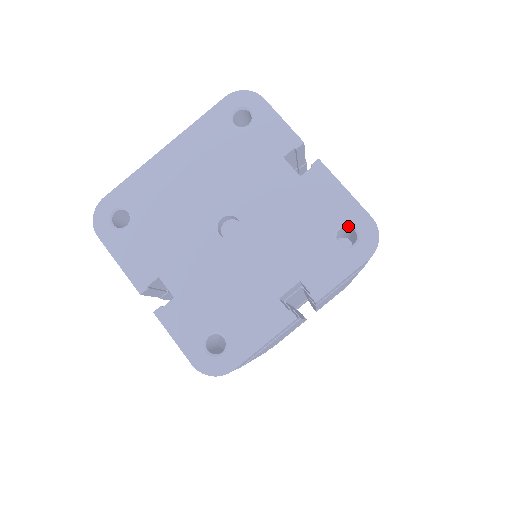
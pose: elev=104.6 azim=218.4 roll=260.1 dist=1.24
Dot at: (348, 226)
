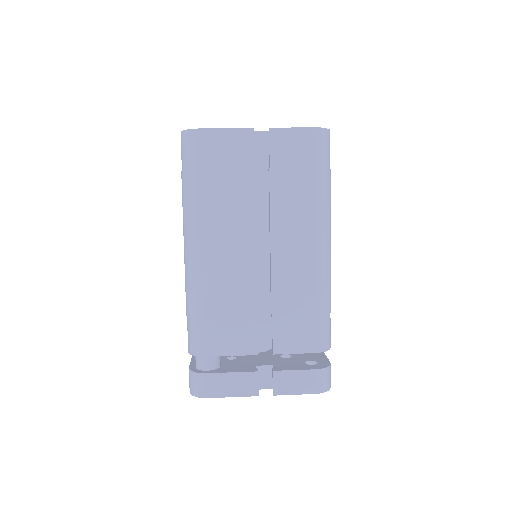
Dot at: occluded
